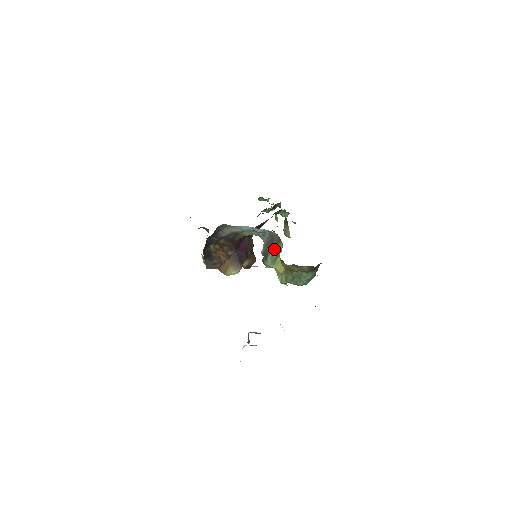
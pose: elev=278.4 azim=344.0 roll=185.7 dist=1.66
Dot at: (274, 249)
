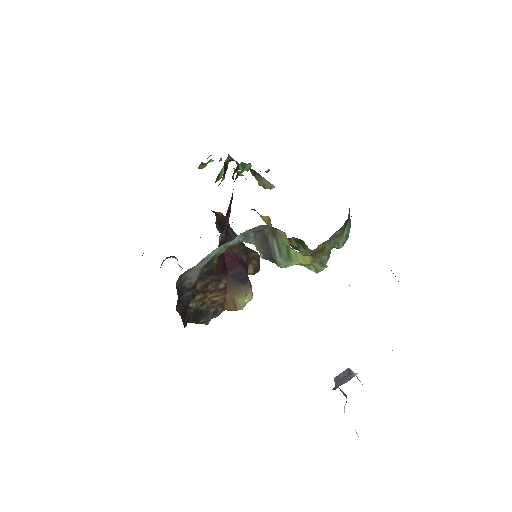
Dot at: (275, 244)
